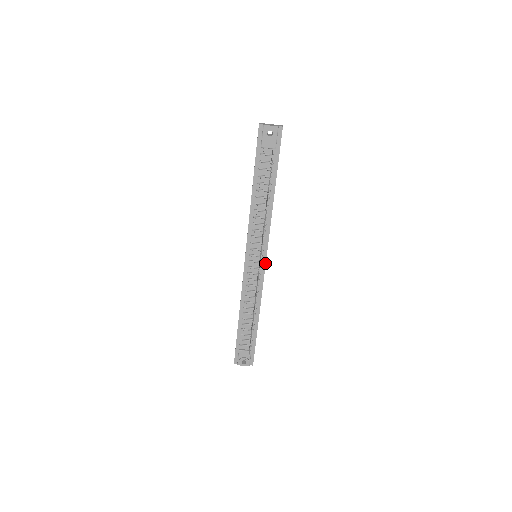
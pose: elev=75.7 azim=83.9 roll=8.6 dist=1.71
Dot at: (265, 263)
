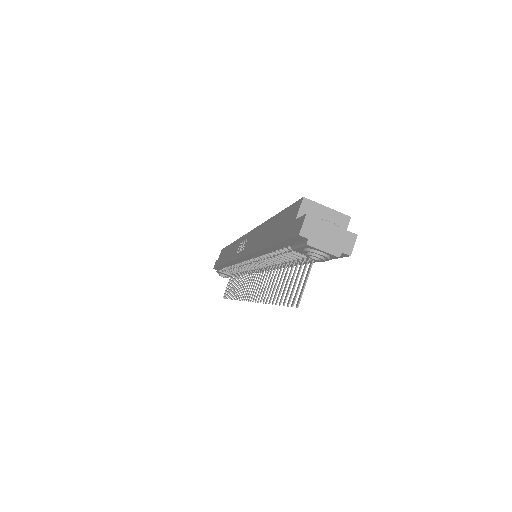
Dot at: occluded
